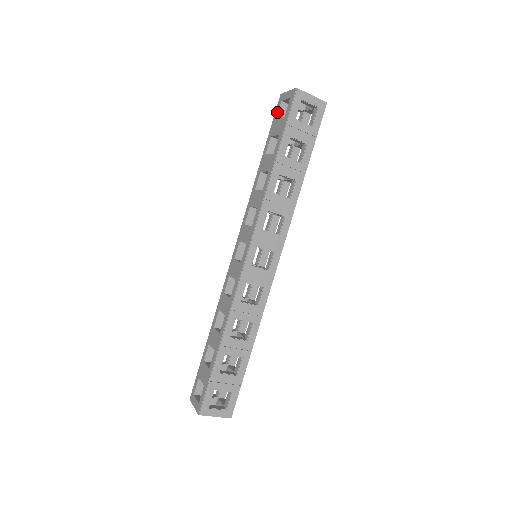
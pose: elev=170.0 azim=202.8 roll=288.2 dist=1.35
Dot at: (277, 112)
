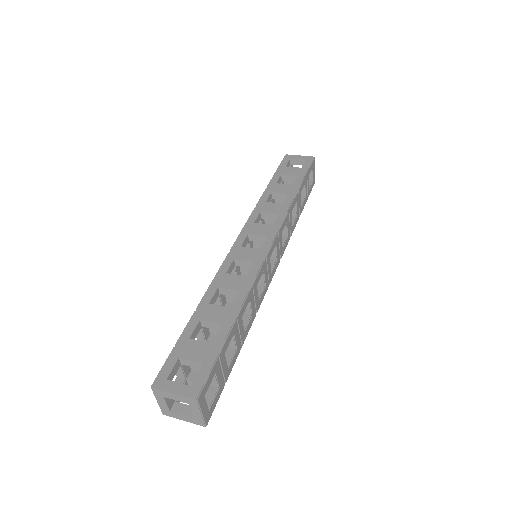
Dot at: (286, 163)
